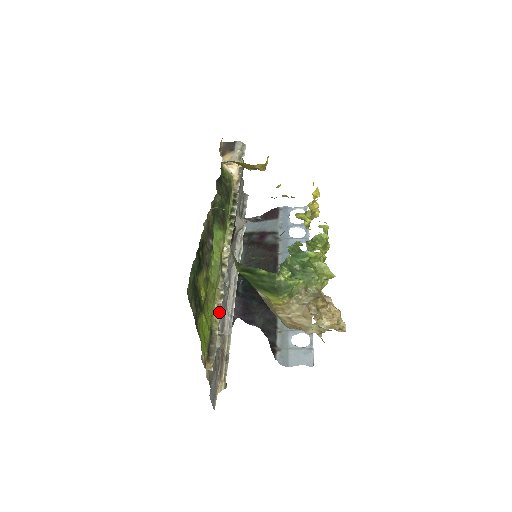
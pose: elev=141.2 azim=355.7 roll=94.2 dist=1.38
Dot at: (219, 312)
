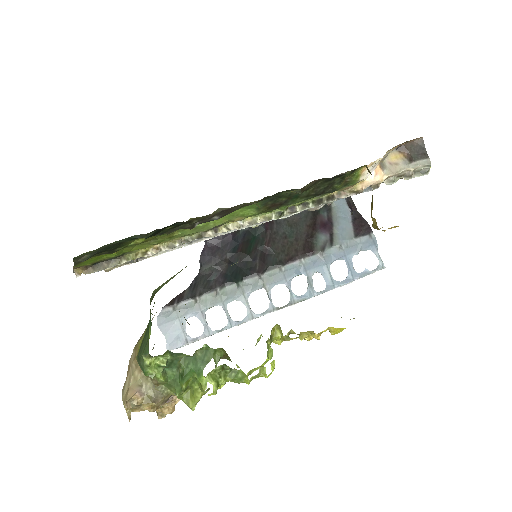
Dot at: (150, 253)
